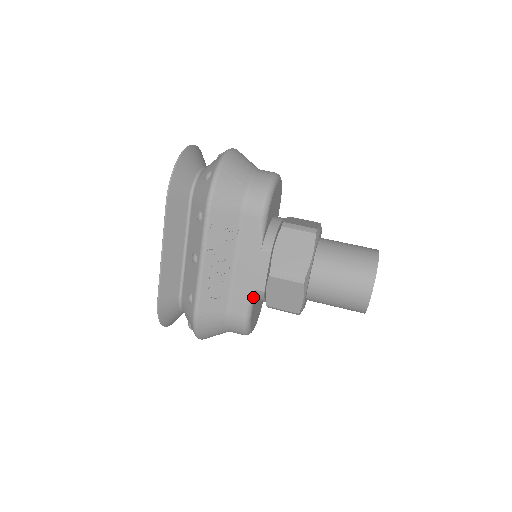
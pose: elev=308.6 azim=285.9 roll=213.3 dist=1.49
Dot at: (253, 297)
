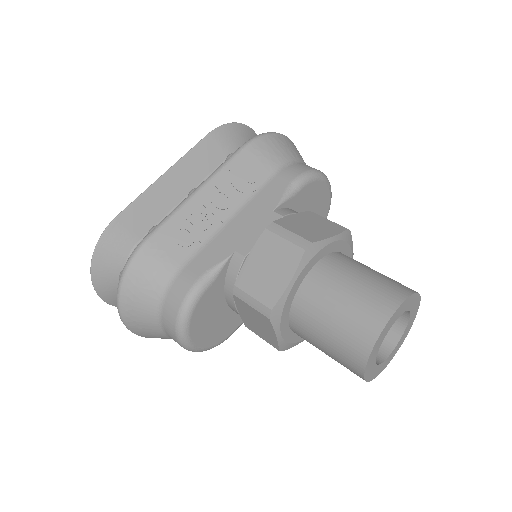
Dot at: (226, 261)
